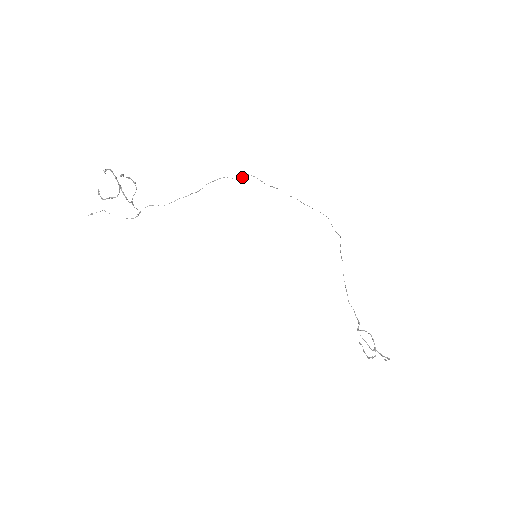
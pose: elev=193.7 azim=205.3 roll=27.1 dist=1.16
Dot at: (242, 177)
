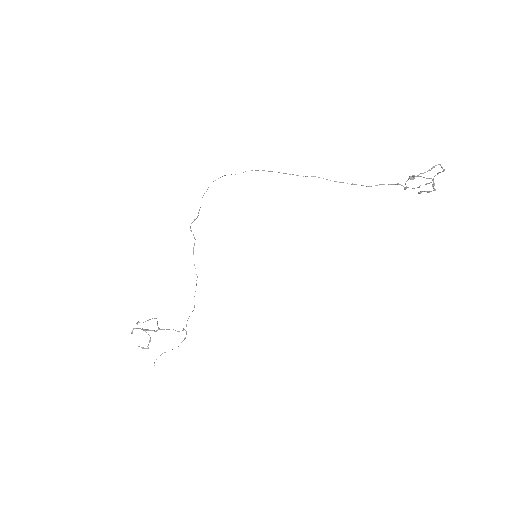
Dot at: (193, 234)
